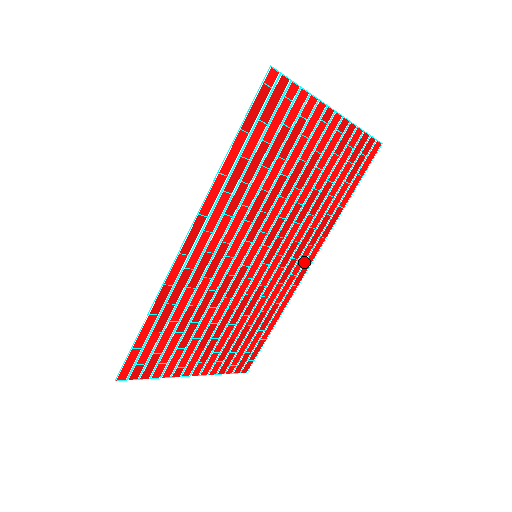
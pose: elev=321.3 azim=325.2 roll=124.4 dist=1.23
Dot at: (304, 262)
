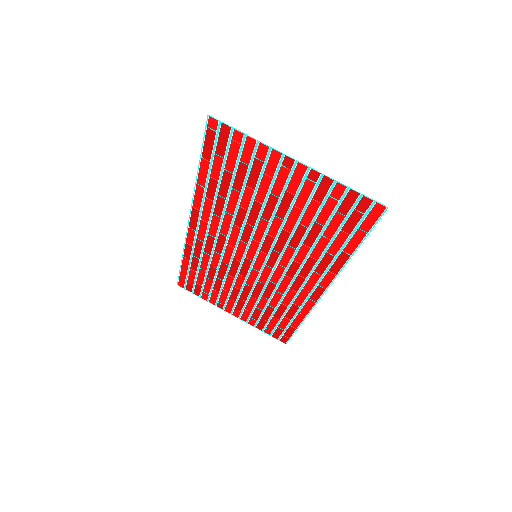
Dot at: (316, 285)
